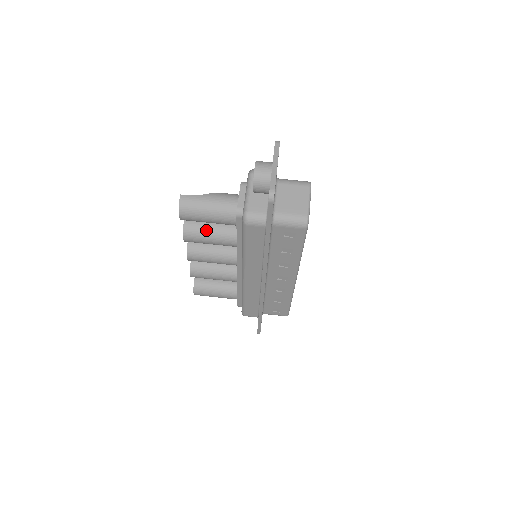
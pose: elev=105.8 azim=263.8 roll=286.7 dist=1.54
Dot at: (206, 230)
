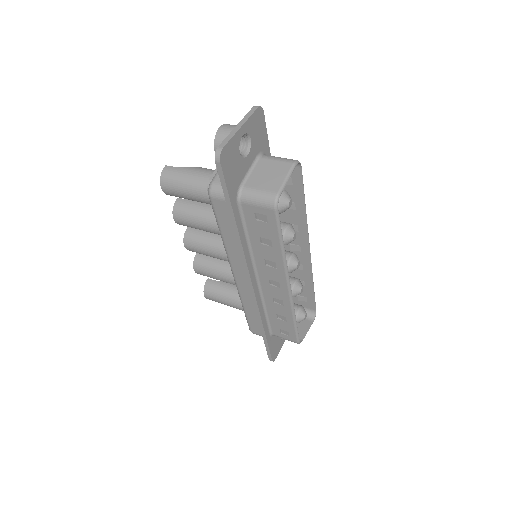
Dot at: (194, 211)
